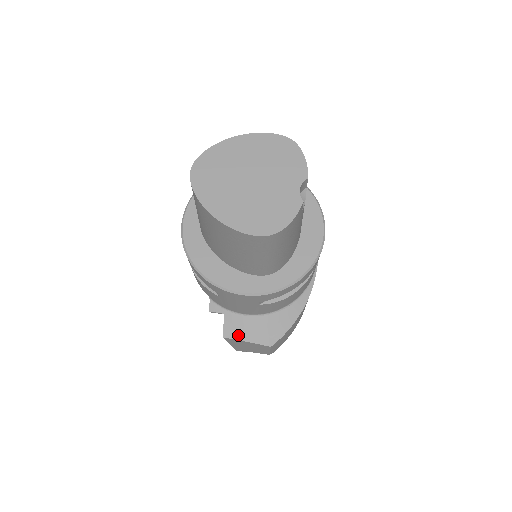
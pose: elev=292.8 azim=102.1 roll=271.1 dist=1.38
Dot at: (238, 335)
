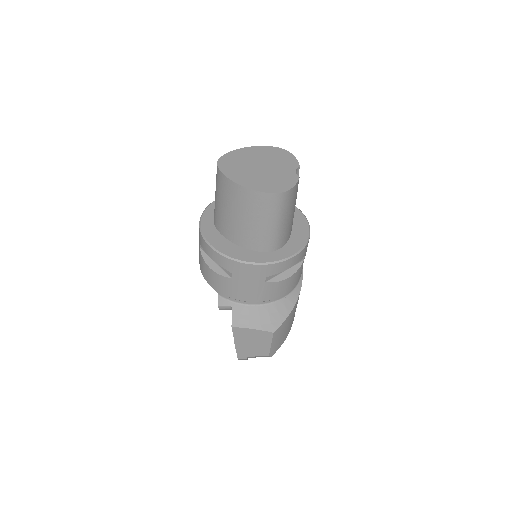
Dot at: (245, 323)
